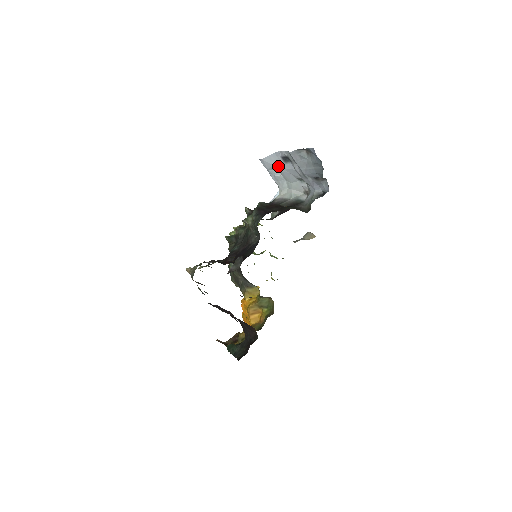
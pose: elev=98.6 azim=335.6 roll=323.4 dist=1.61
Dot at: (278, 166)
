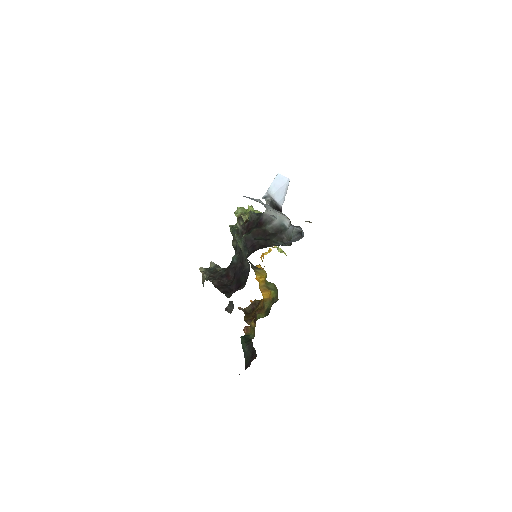
Dot at: occluded
